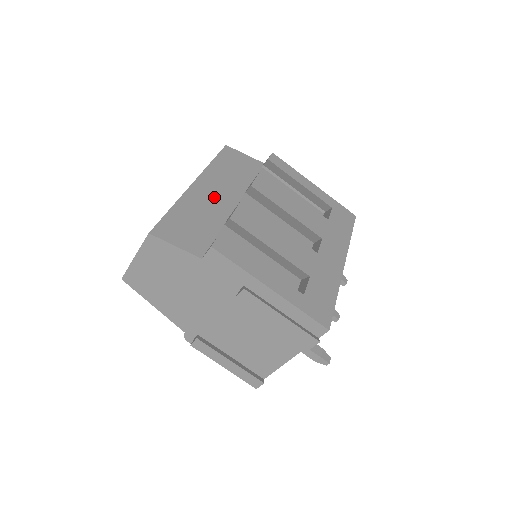
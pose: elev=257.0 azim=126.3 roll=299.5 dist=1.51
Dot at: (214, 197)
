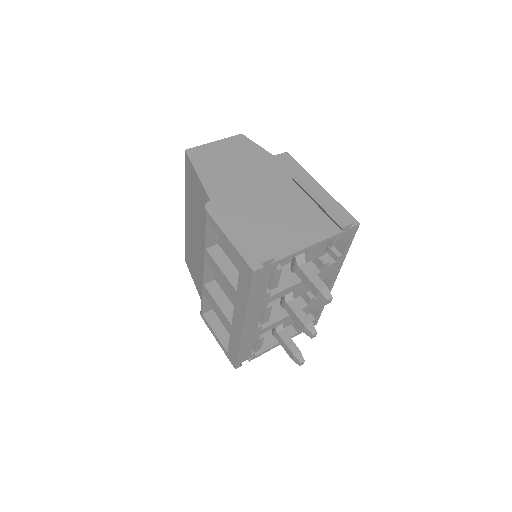
Dot at: occluded
